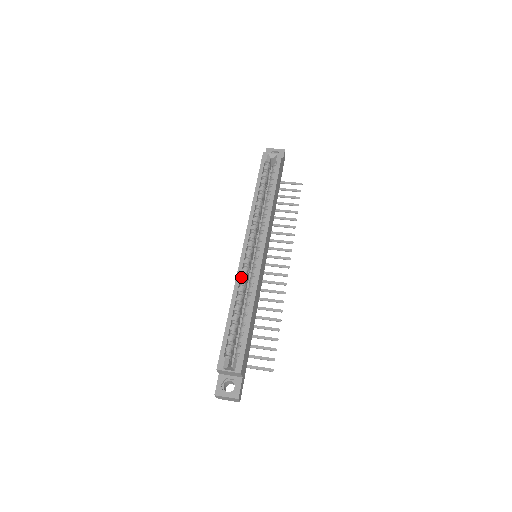
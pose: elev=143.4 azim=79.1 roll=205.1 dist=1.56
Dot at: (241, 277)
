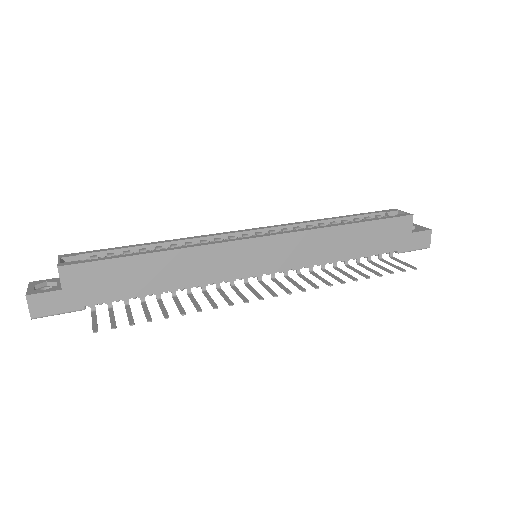
Dot at: (206, 239)
